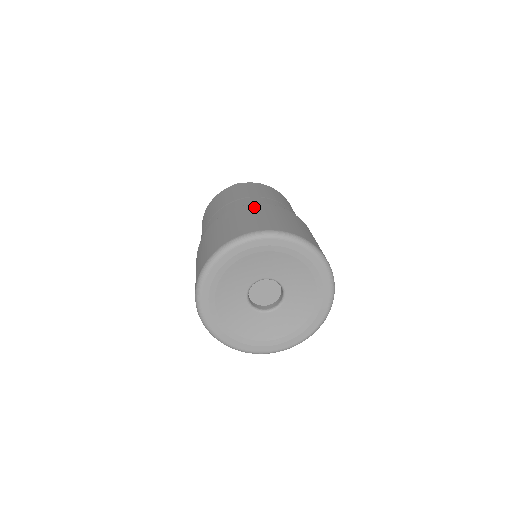
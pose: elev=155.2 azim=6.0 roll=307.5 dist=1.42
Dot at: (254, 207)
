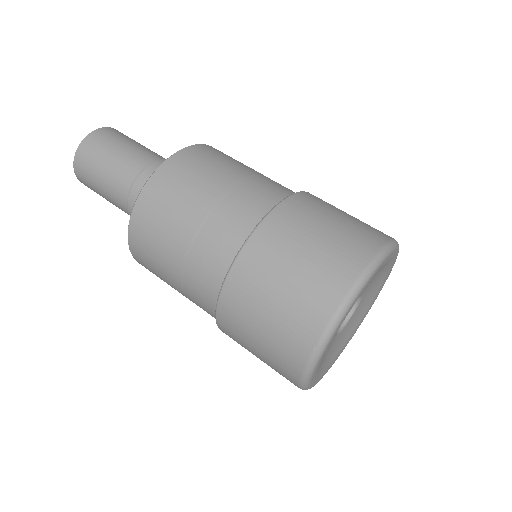
Dot at: occluded
